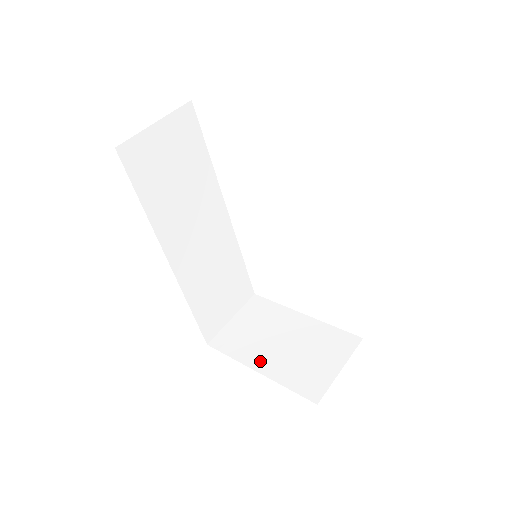
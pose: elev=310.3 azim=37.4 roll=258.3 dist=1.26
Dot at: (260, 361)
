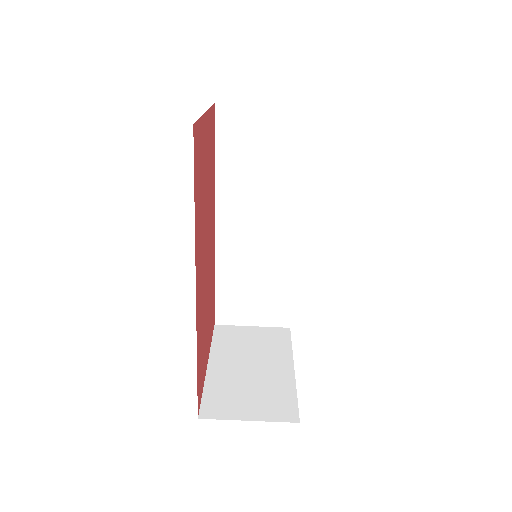
Dot at: (220, 362)
